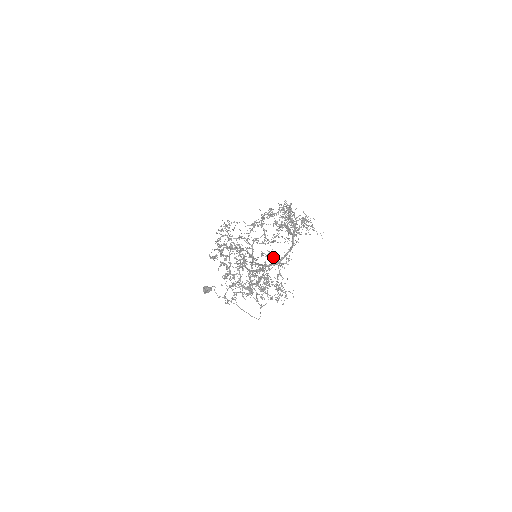
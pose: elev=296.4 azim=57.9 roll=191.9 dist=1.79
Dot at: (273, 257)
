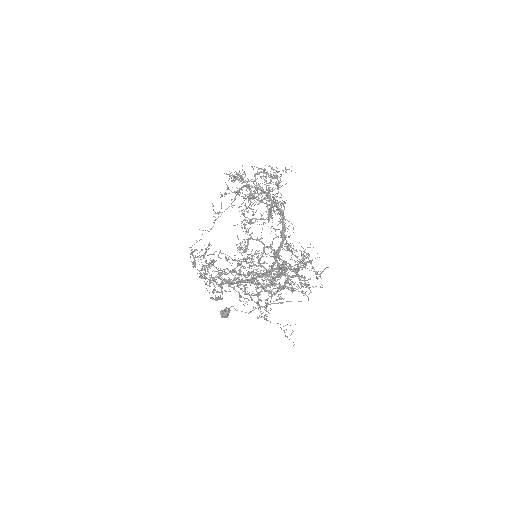
Dot at: occluded
